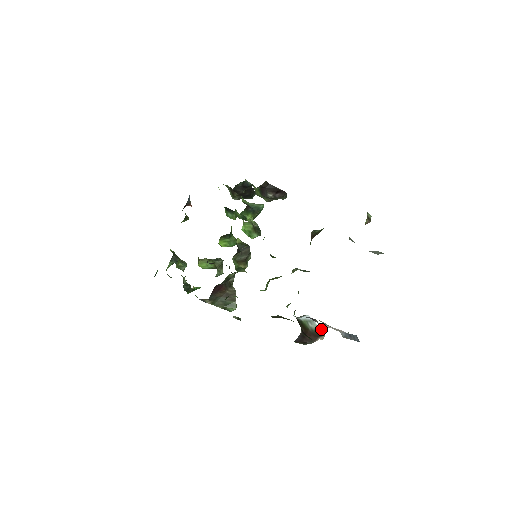
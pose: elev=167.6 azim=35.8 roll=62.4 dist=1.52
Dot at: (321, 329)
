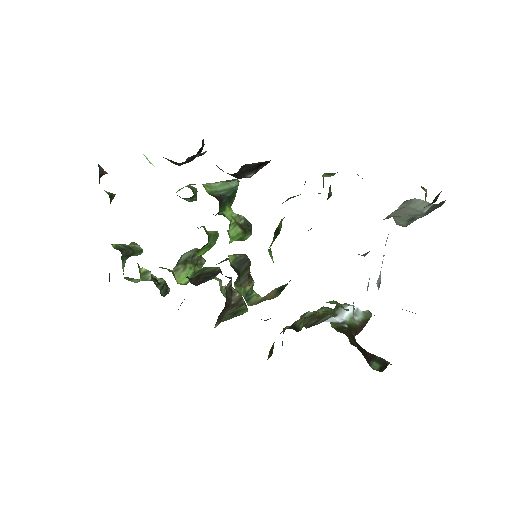
Dot at: (367, 312)
